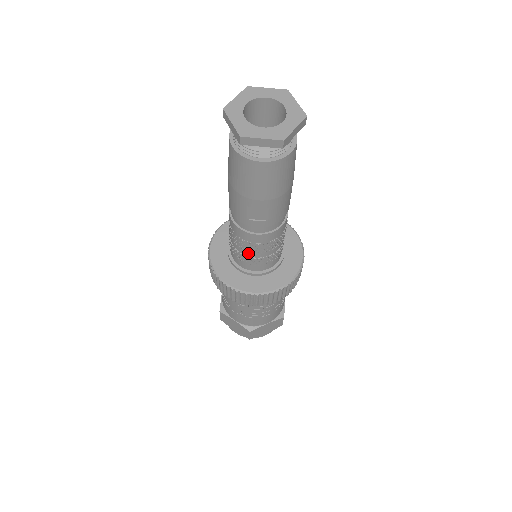
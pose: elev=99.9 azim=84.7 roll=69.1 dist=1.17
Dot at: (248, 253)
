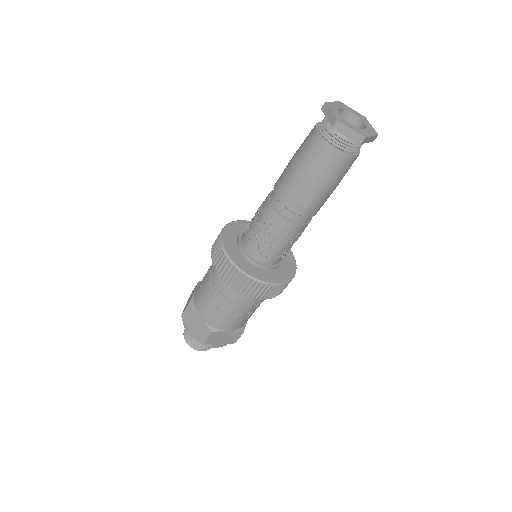
Dot at: (266, 239)
